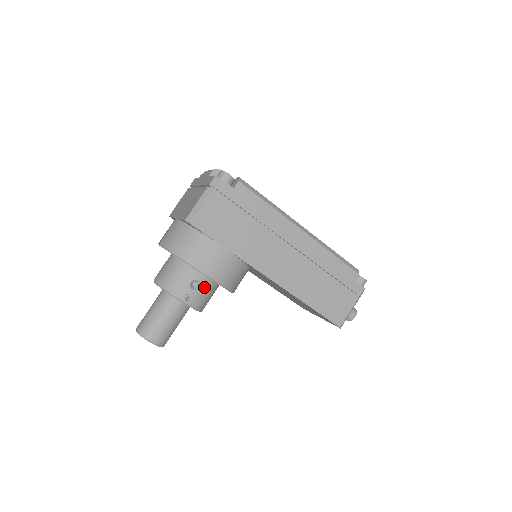
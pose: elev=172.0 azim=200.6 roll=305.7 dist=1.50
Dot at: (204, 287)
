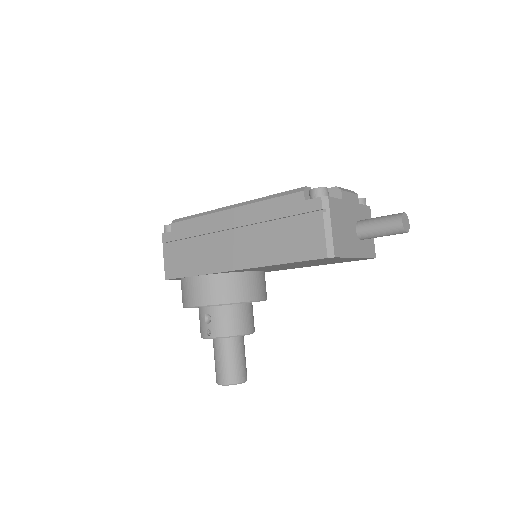
Dot at: (215, 315)
